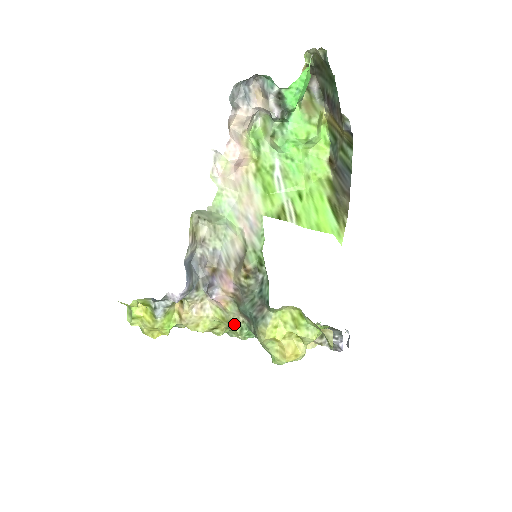
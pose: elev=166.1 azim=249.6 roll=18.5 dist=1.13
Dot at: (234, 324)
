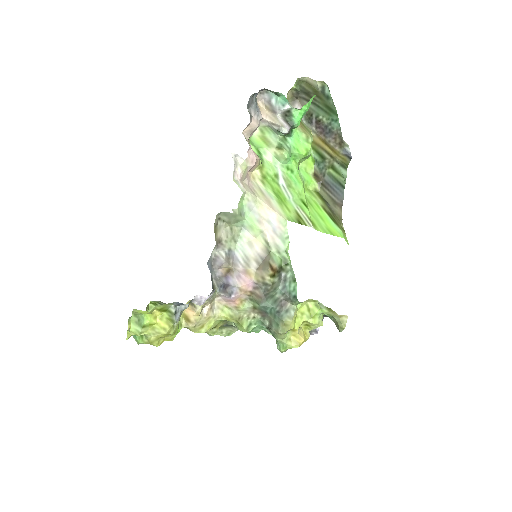
Dot at: (243, 321)
